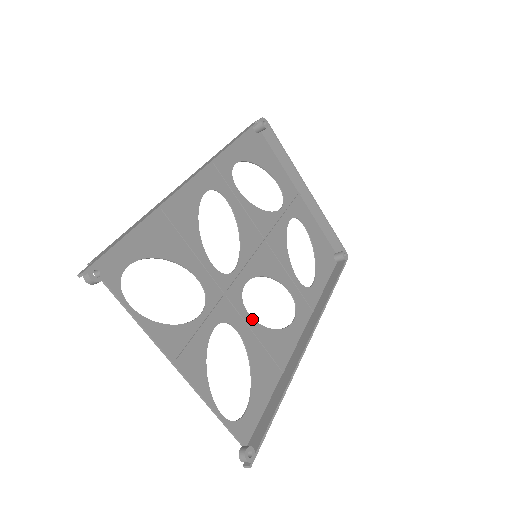
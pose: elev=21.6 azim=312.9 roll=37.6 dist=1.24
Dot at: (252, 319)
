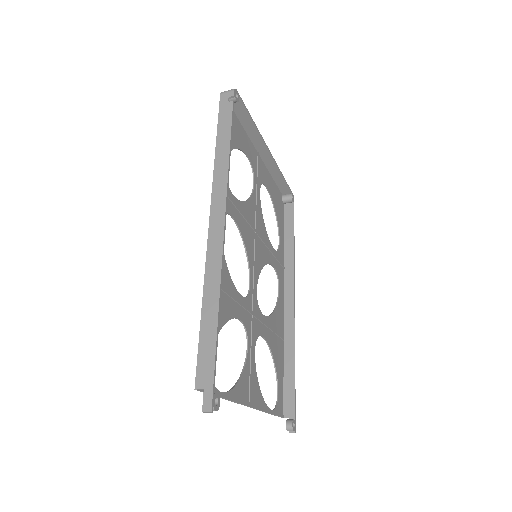
Dot at: (265, 317)
